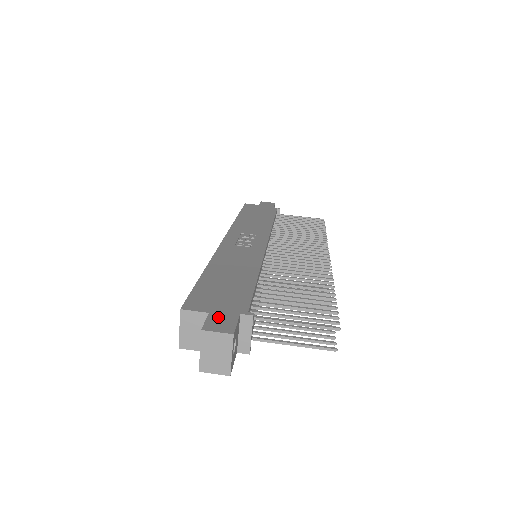
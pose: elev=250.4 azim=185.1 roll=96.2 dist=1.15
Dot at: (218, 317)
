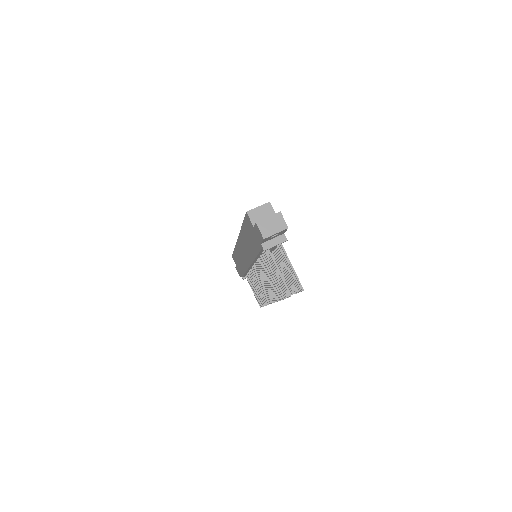
Dot at: occluded
